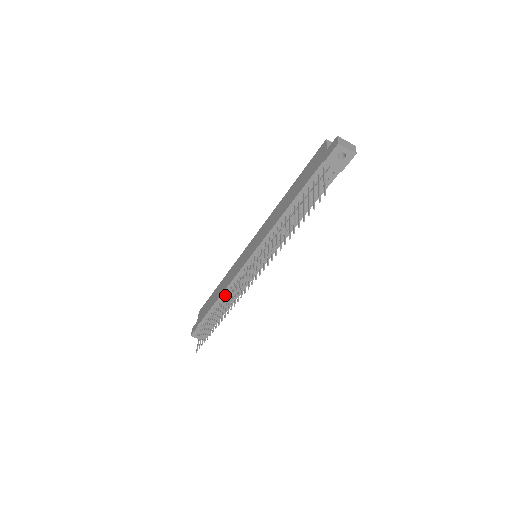
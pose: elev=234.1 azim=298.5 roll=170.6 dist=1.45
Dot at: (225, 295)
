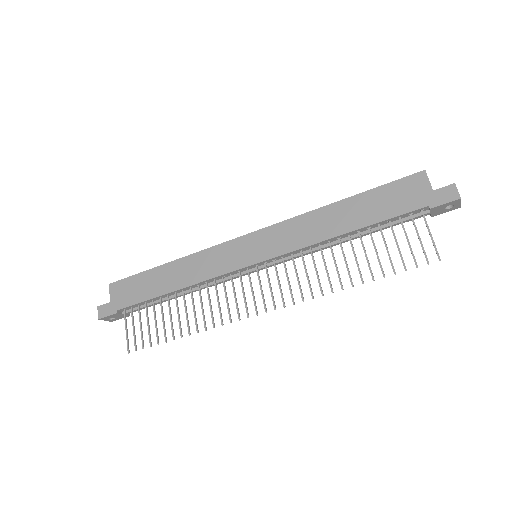
Dot at: (191, 290)
